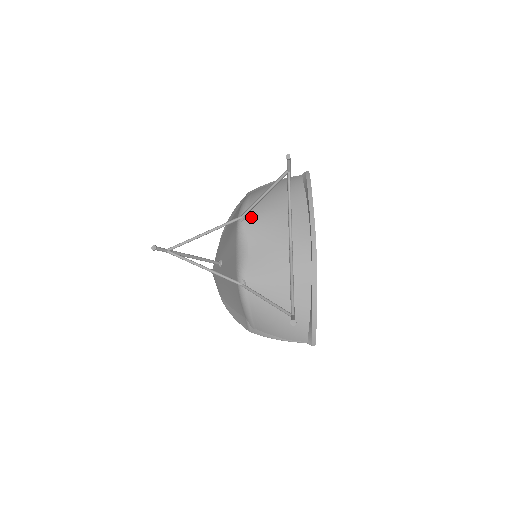
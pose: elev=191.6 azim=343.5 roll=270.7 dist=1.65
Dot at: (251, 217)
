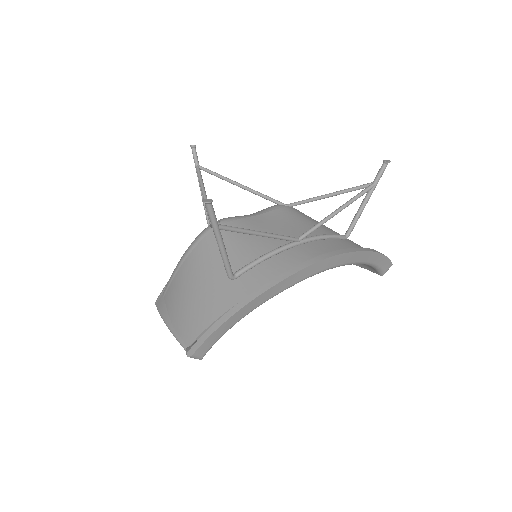
Dot at: (294, 210)
